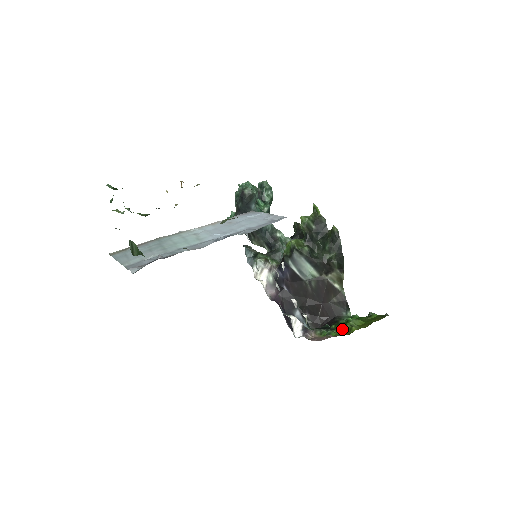
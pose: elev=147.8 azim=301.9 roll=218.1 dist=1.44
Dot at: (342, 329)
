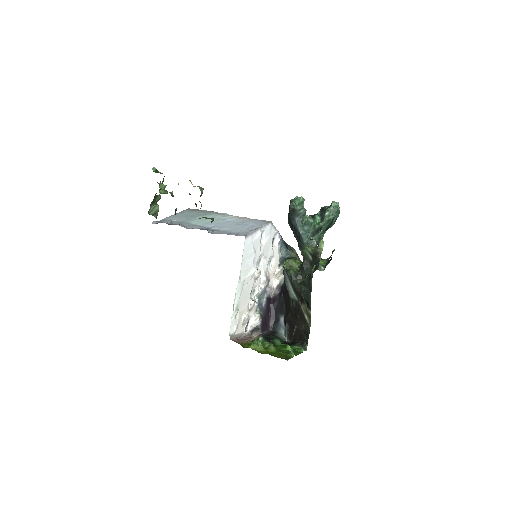
Dot at: (264, 345)
